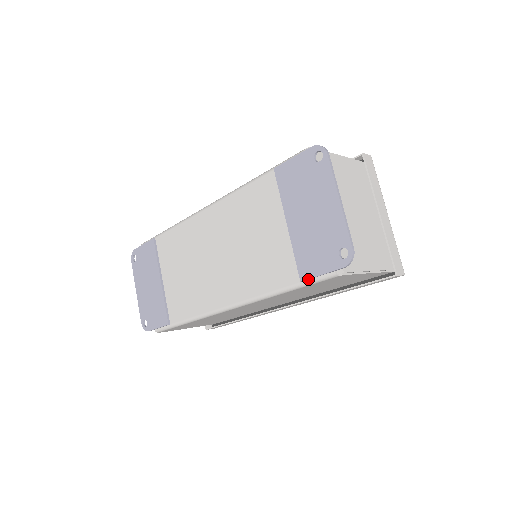
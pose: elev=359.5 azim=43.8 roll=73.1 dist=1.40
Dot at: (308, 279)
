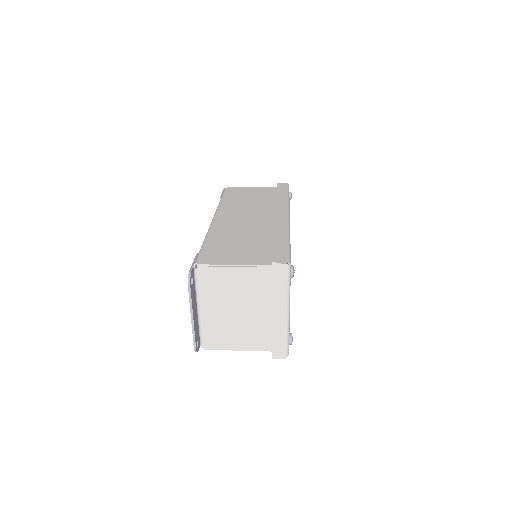
Dot at: occluded
